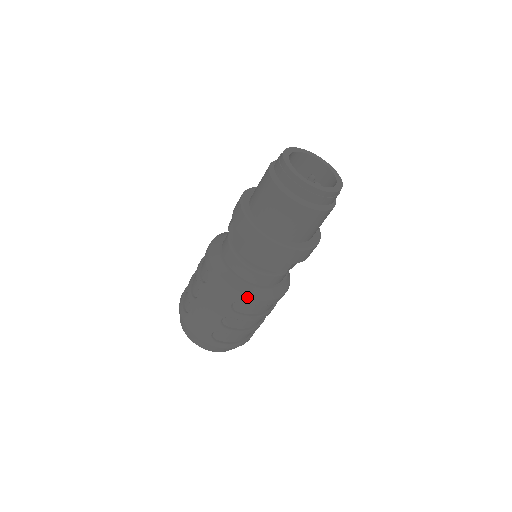
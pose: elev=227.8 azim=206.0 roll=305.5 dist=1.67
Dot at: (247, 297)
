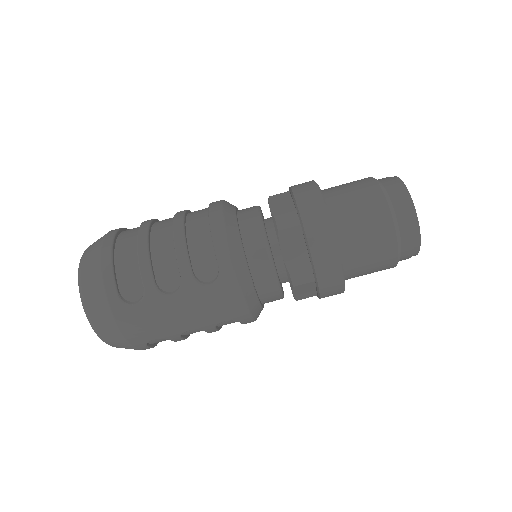
Dot at: (251, 319)
